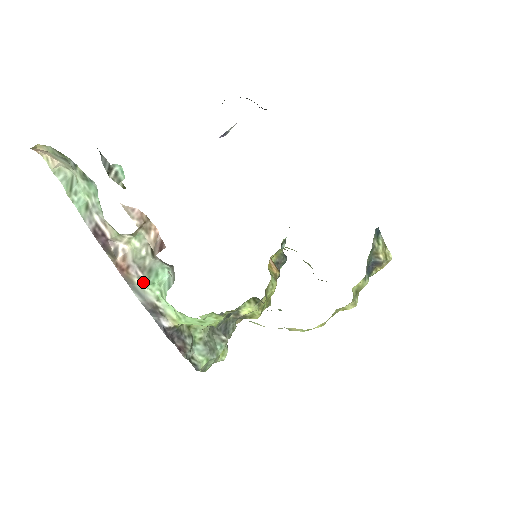
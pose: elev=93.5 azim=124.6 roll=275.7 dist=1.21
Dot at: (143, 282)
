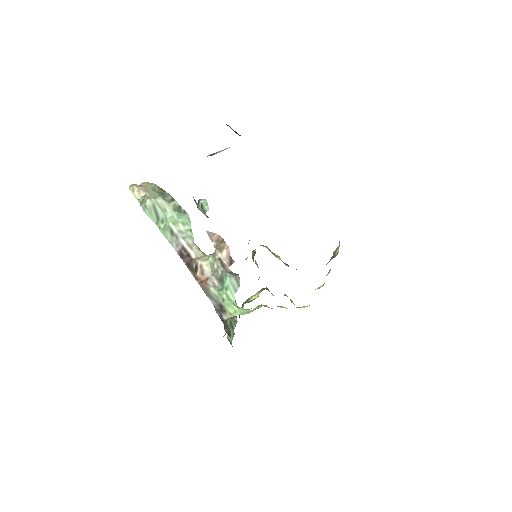
Dot at: (217, 289)
